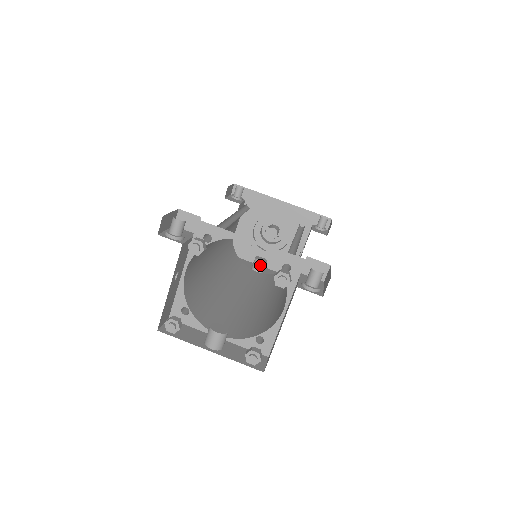
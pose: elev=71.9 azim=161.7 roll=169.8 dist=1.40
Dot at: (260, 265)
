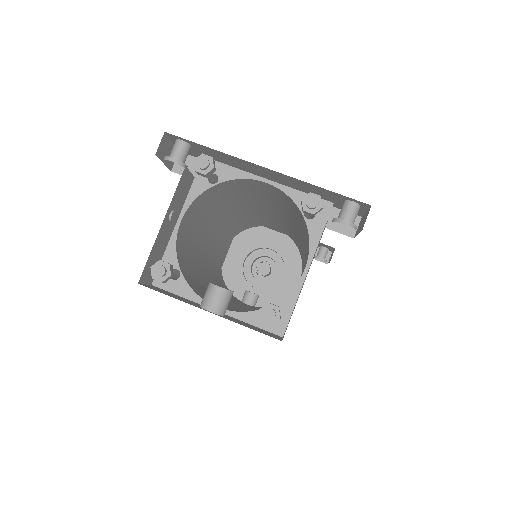
Dot at: (251, 298)
